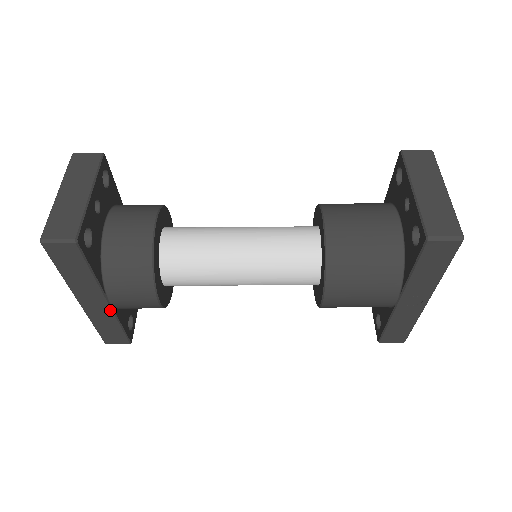
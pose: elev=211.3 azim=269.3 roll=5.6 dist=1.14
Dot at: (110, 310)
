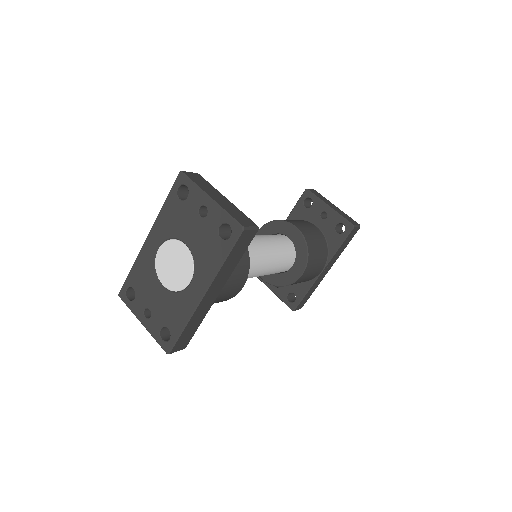
Dot at: (212, 303)
